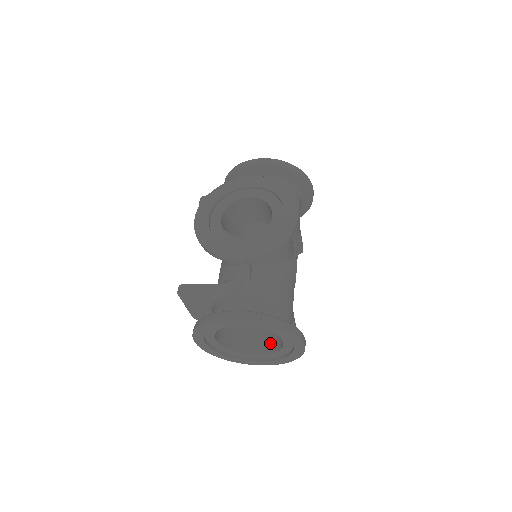
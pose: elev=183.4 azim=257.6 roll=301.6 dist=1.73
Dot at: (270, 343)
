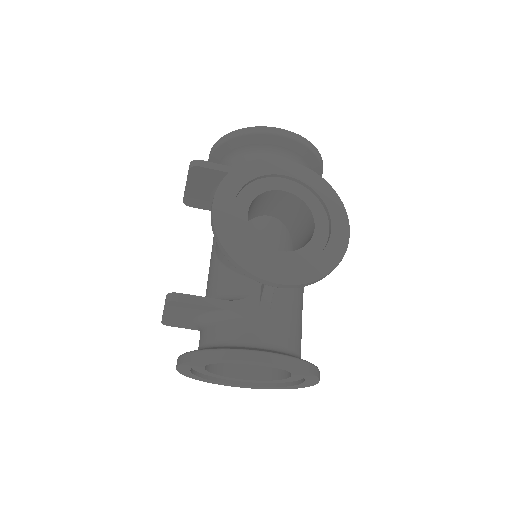
Dot at: (259, 367)
